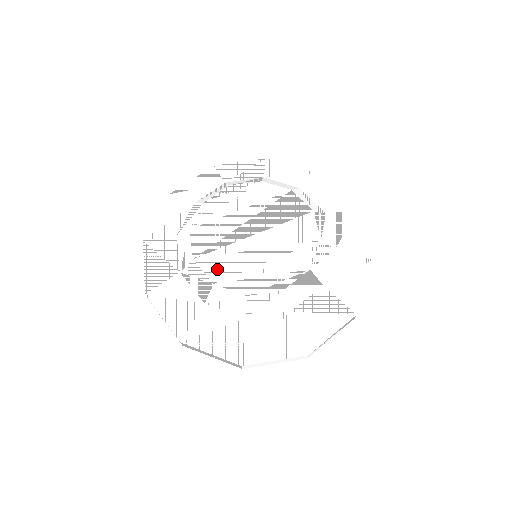
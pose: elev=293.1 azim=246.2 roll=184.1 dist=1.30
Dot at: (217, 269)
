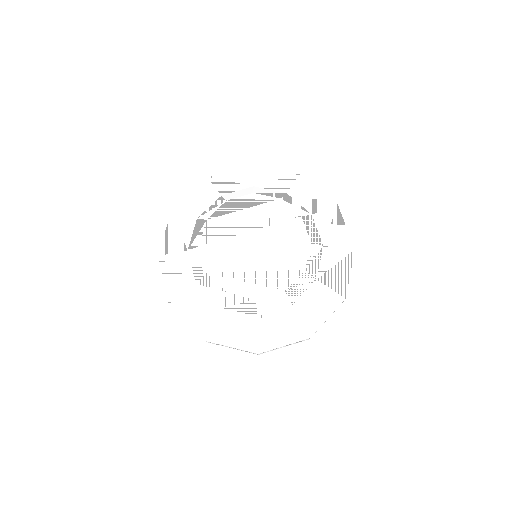
Dot at: (214, 262)
